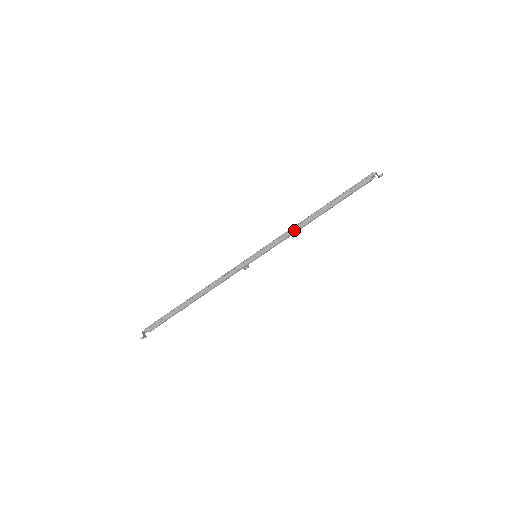
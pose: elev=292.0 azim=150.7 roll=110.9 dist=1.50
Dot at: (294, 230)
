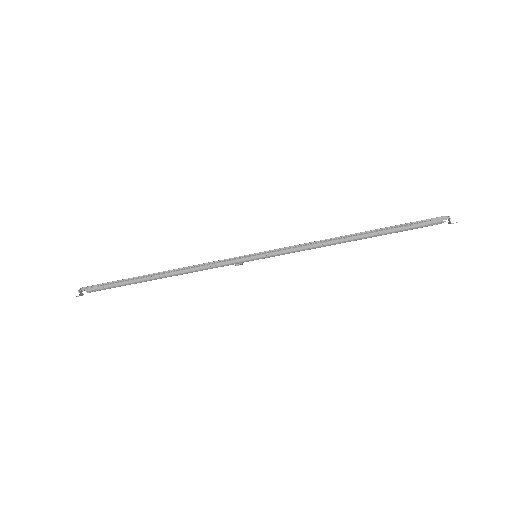
Dot at: (317, 245)
